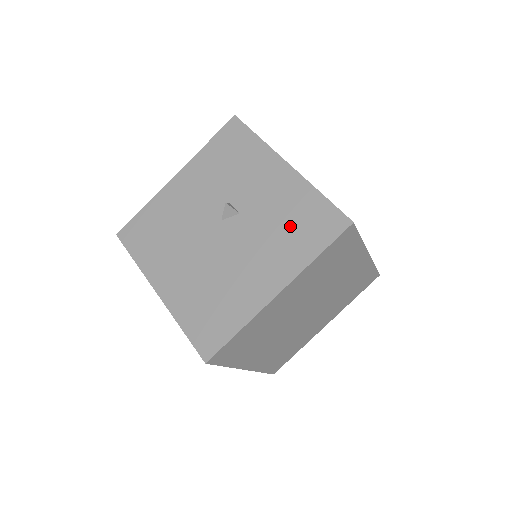
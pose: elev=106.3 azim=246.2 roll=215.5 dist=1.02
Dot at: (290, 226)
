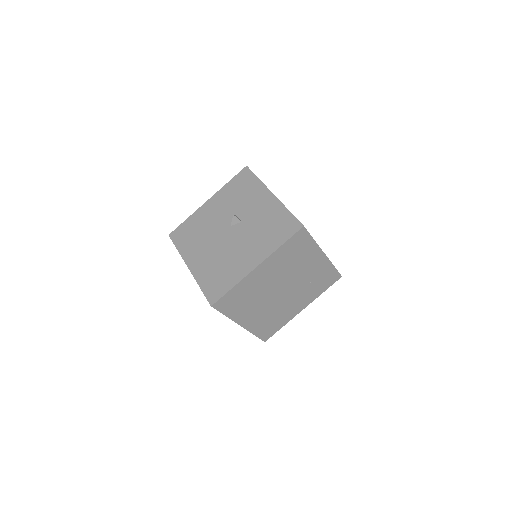
Dot at: (269, 229)
